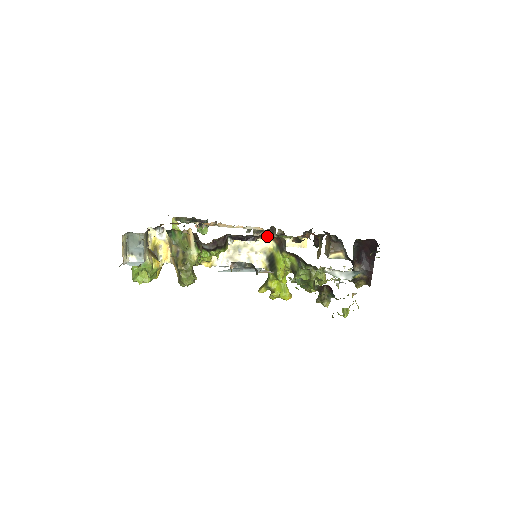
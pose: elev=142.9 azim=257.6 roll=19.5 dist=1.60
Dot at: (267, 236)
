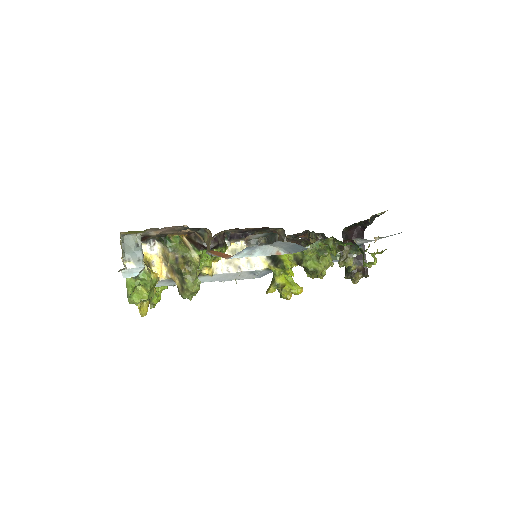
Dot at: (264, 231)
